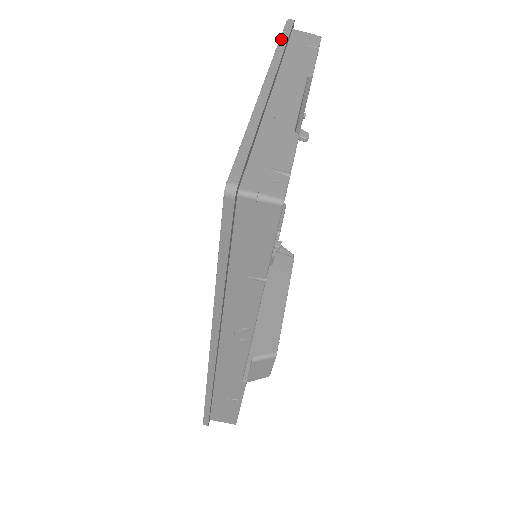
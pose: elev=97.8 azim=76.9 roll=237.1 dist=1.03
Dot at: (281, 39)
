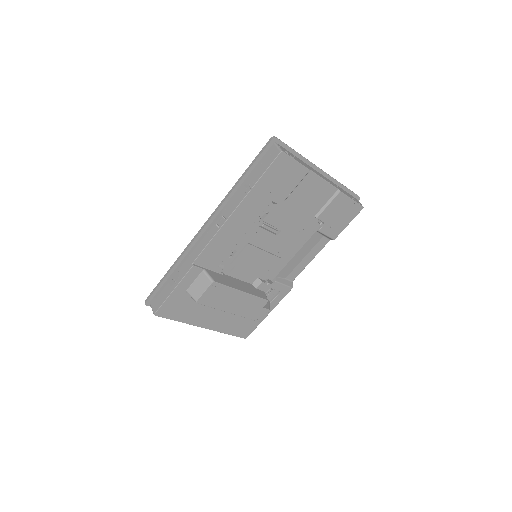
Dot at: (345, 186)
